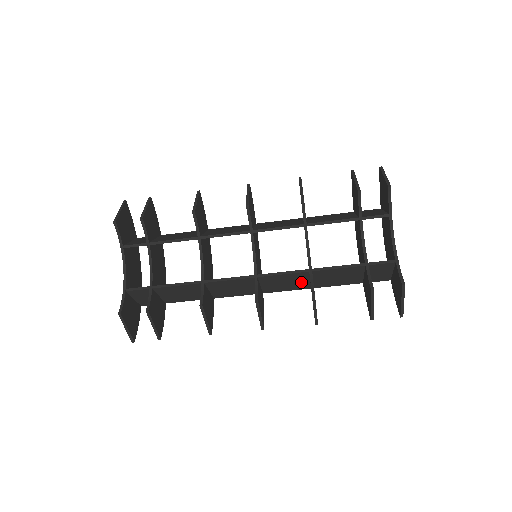
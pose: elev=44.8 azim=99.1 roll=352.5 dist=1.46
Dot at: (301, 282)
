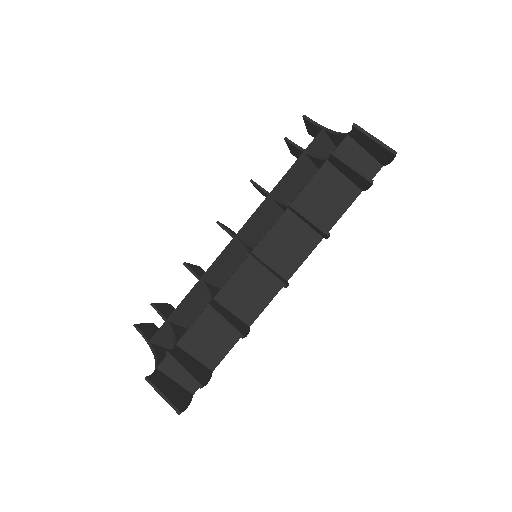
Dot at: (301, 233)
